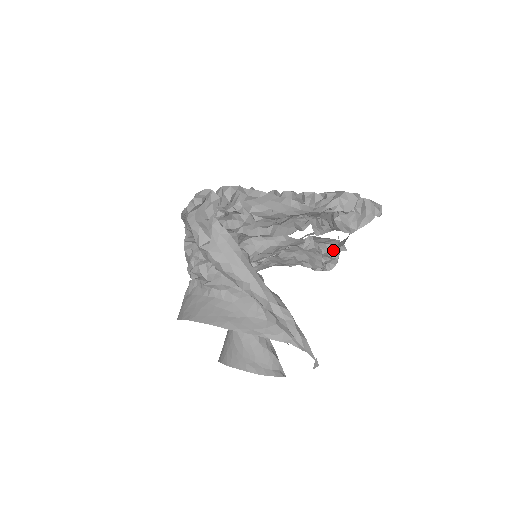
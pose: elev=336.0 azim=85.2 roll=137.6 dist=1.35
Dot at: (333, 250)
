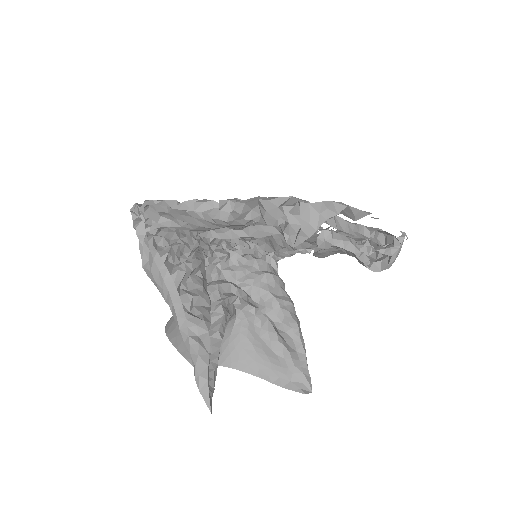
Dot at: occluded
